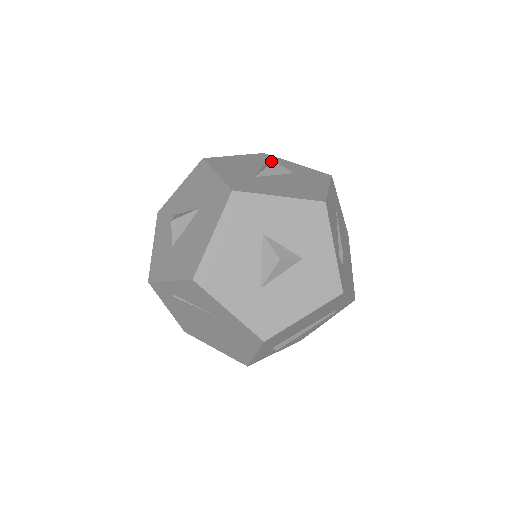
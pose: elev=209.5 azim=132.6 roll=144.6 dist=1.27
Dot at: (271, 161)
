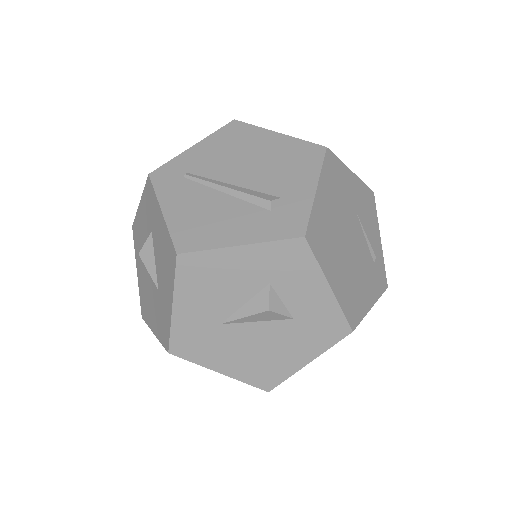
Dot at: (290, 274)
